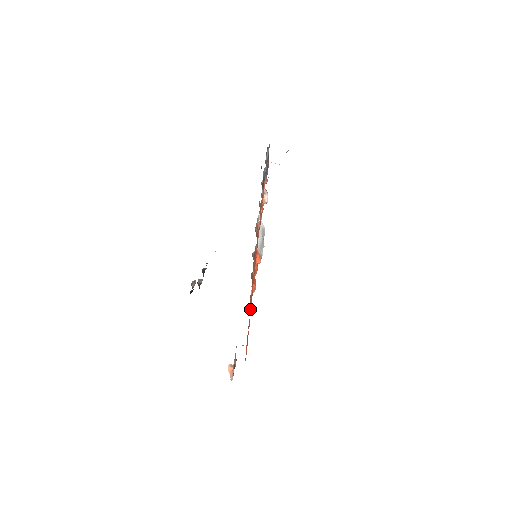
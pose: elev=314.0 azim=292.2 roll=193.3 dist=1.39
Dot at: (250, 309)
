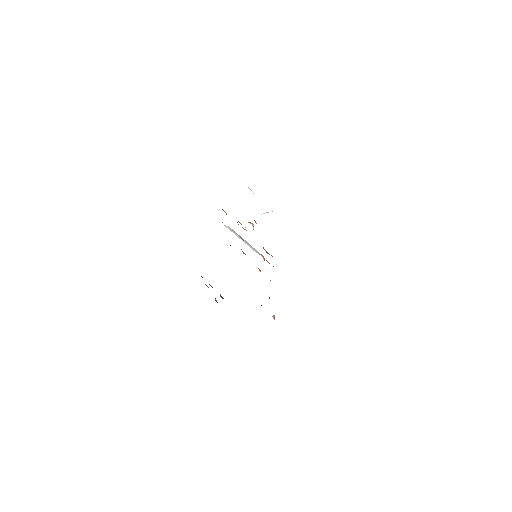
Dot at: occluded
